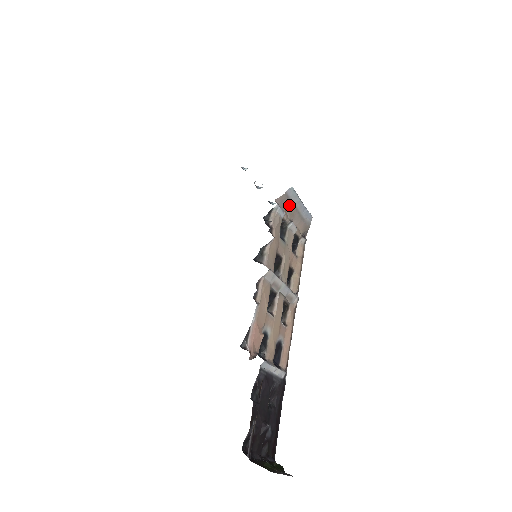
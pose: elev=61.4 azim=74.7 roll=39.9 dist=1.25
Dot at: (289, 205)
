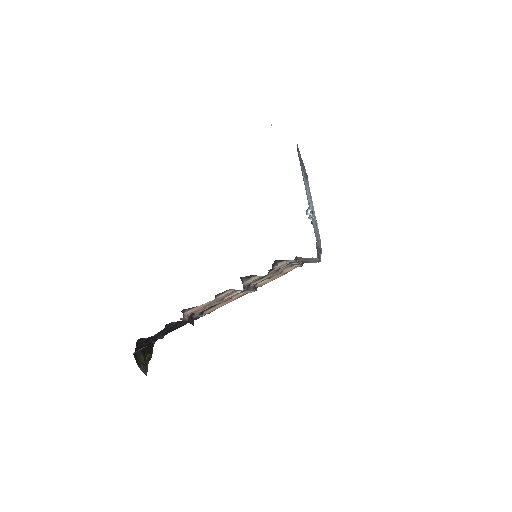
Dot at: (306, 259)
